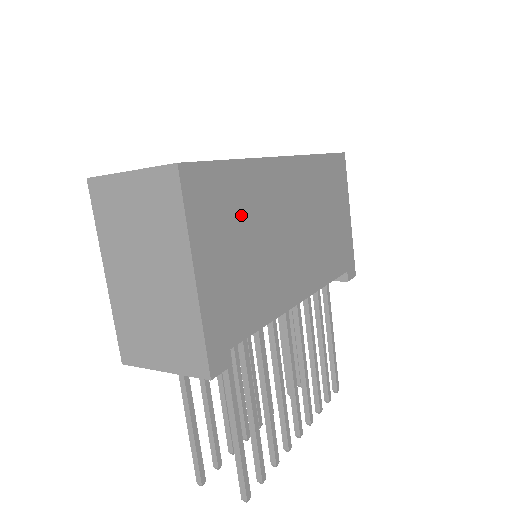
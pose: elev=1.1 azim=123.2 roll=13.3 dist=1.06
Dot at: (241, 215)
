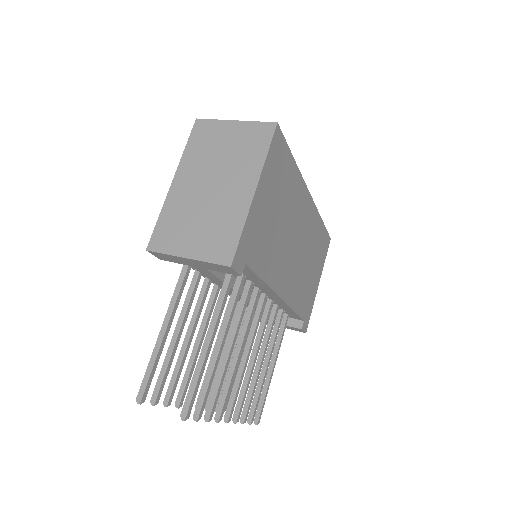
Dot at: (283, 193)
